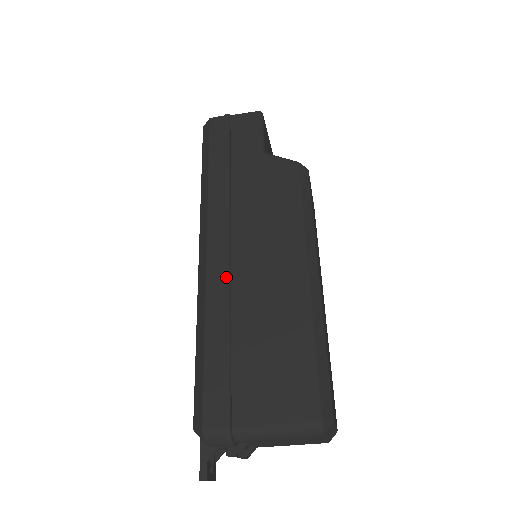
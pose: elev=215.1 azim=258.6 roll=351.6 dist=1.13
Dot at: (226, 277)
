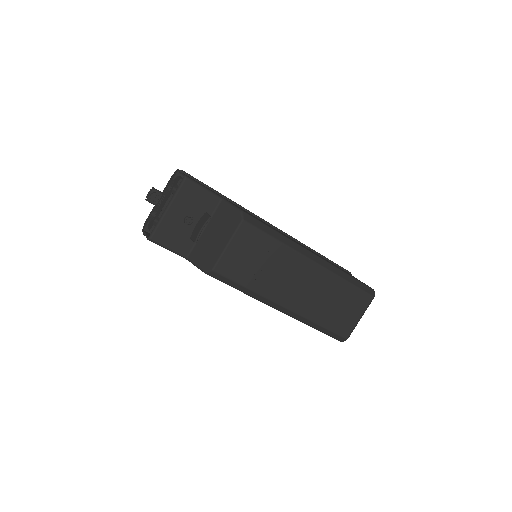
Dot at: occluded
